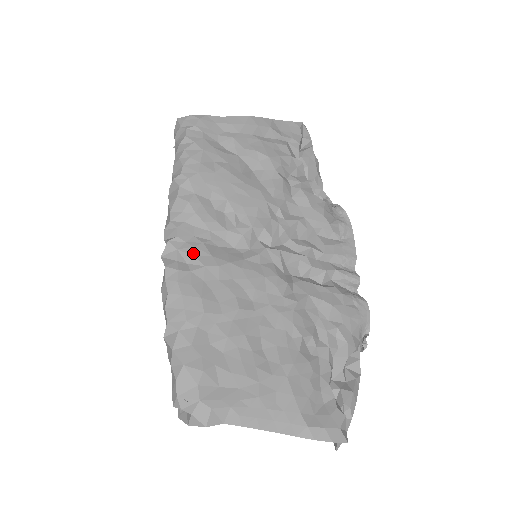
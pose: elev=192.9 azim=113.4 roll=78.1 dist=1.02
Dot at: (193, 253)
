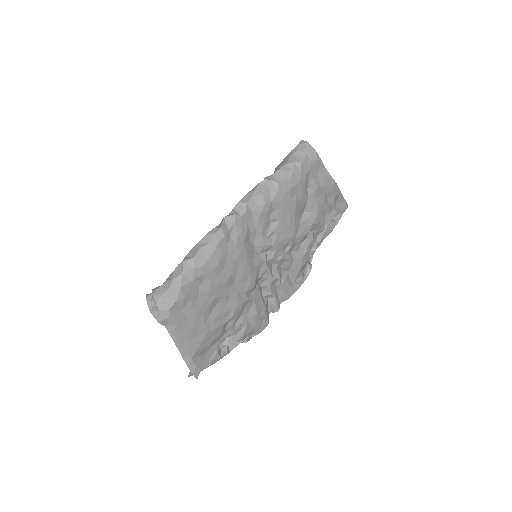
Dot at: (239, 233)
